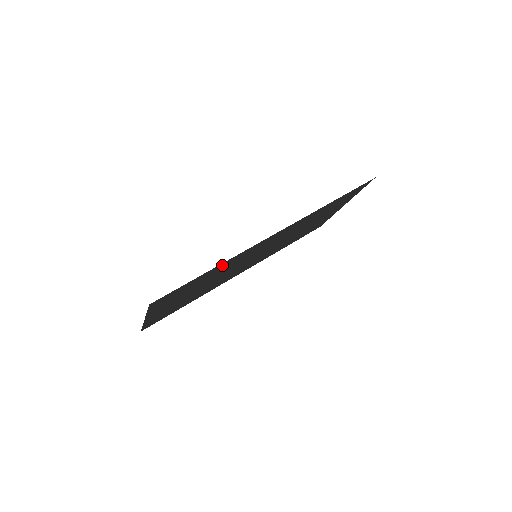
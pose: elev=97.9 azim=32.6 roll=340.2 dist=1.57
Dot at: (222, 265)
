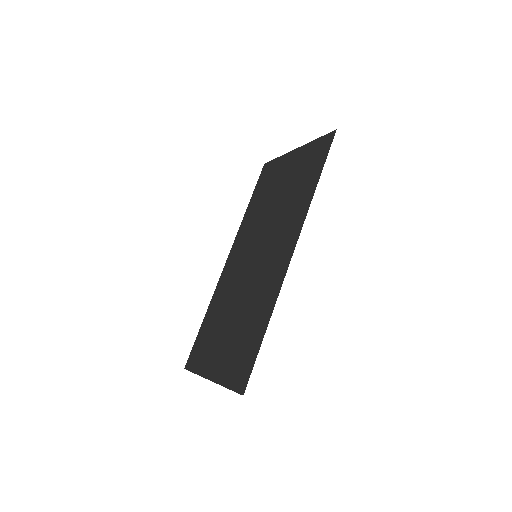
Dot at: (266, 312)
